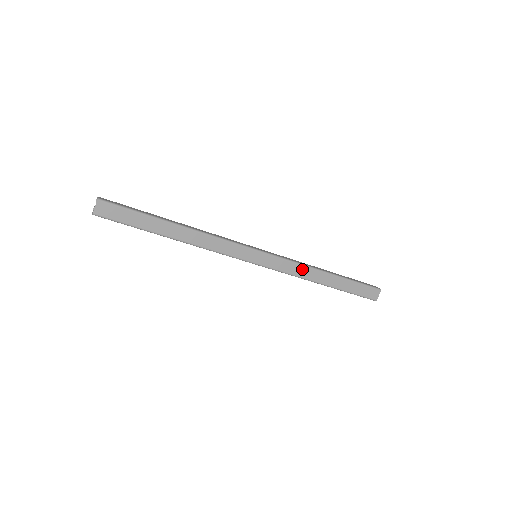
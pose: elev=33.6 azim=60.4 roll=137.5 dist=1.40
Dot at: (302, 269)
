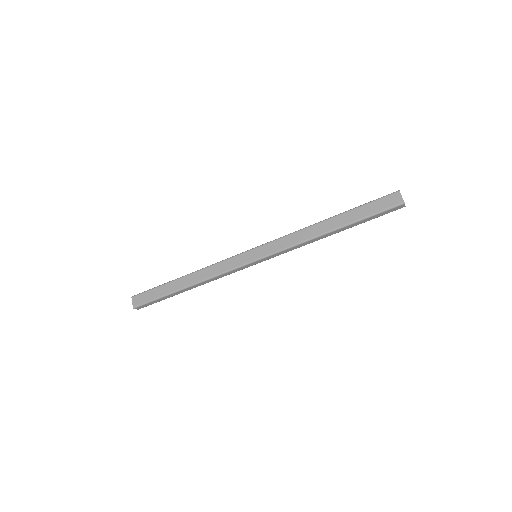
Dot at: (298, 235)
